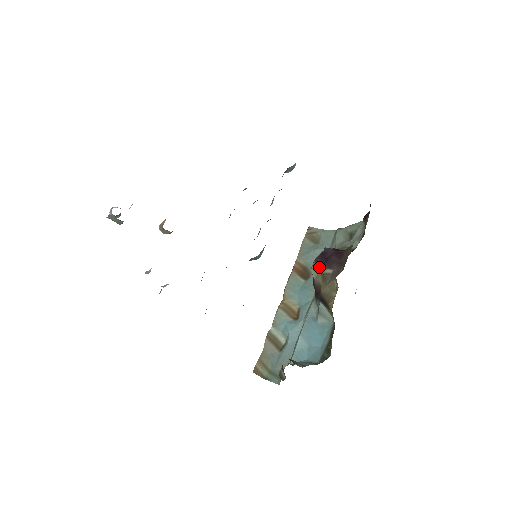
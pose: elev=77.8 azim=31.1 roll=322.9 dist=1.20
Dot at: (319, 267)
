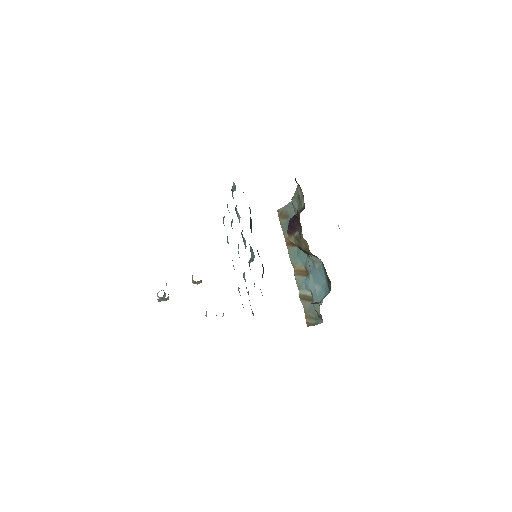
Dot at: (291, 235)
